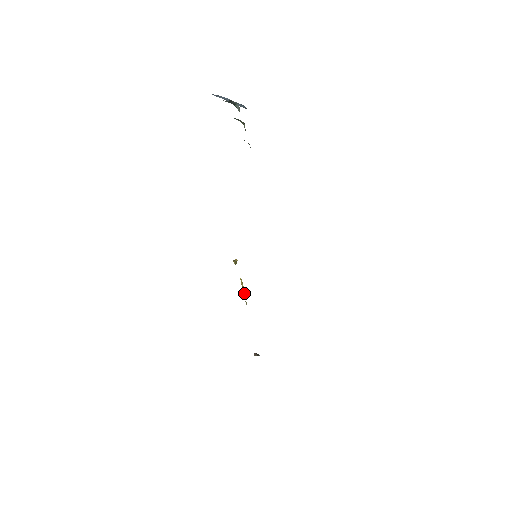
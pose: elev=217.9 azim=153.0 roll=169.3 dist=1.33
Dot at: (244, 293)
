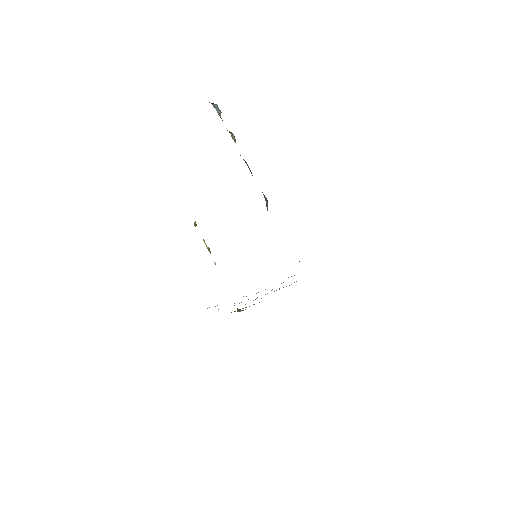
Dot at: (210, 253)
